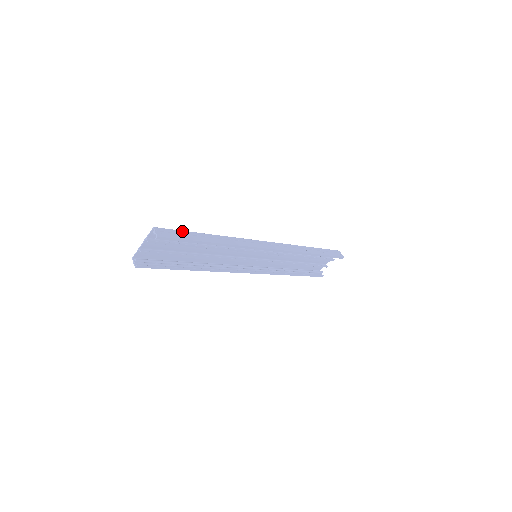
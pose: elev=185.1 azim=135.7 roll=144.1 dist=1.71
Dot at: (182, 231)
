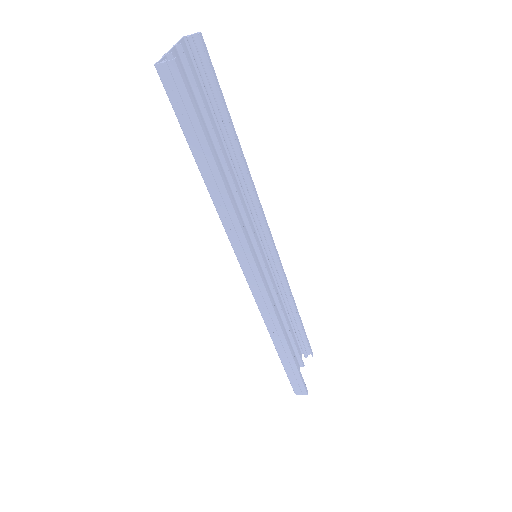
Dot at: (204, 89)
